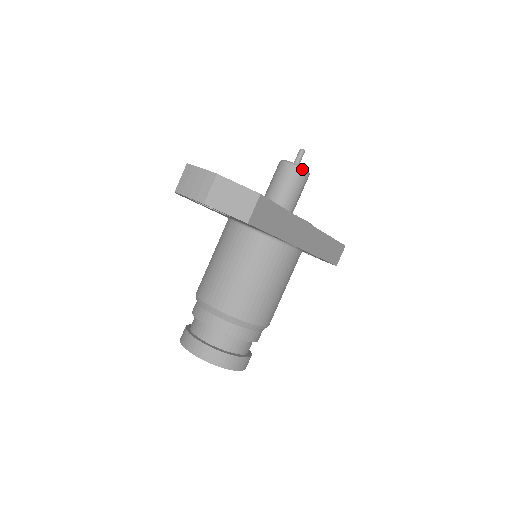
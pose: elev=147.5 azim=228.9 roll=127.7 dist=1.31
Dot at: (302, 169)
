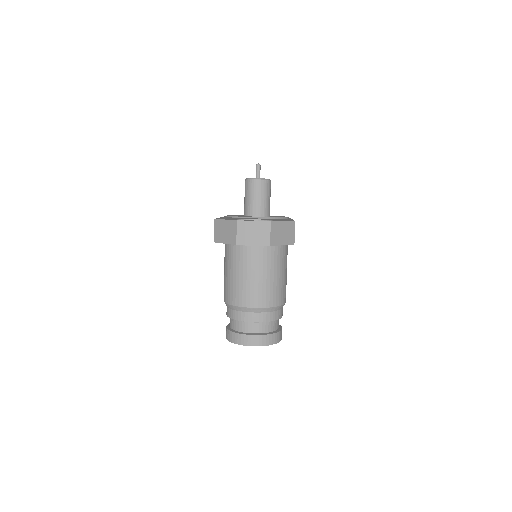
Dot at: (269, 181)
